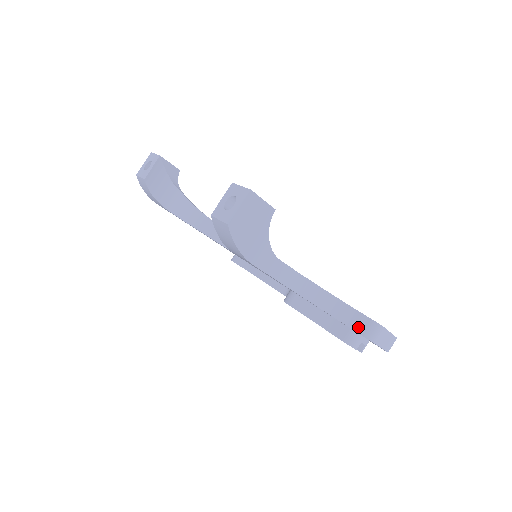
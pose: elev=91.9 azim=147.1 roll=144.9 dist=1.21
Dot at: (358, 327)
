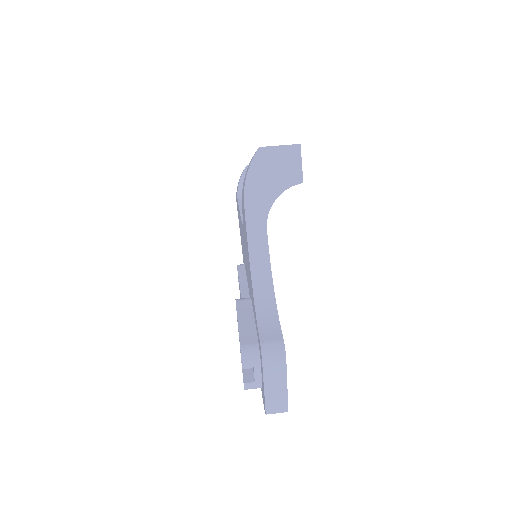
Dot at: (265, 334)
